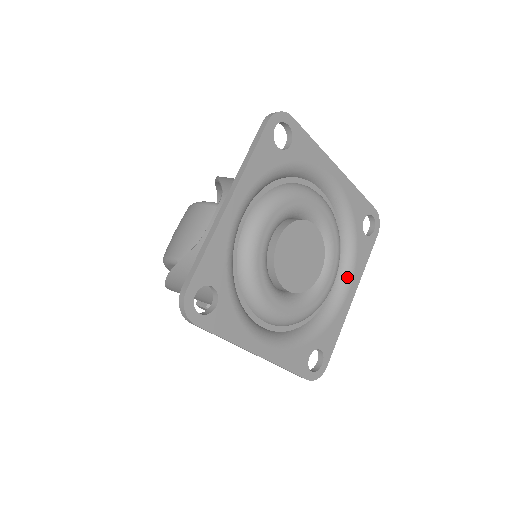
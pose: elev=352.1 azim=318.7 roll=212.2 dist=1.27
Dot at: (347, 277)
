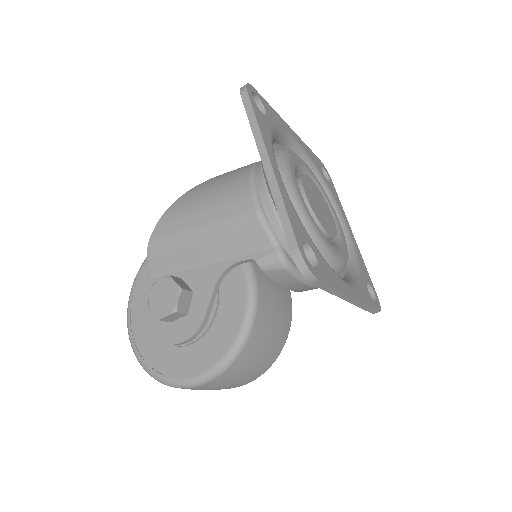
Dot at: (350, 282)
